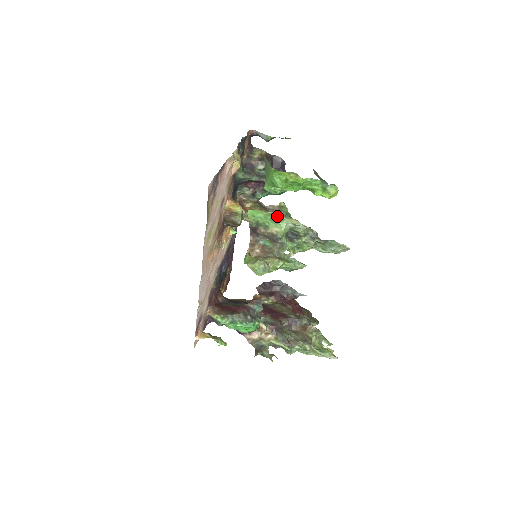
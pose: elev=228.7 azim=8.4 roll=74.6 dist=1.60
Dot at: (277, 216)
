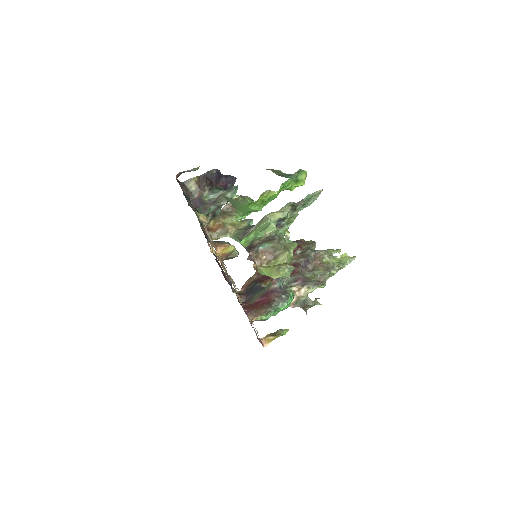
Dot at: (264, 225)
